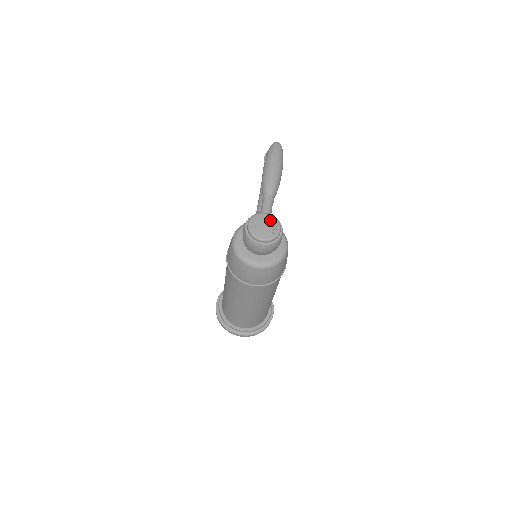
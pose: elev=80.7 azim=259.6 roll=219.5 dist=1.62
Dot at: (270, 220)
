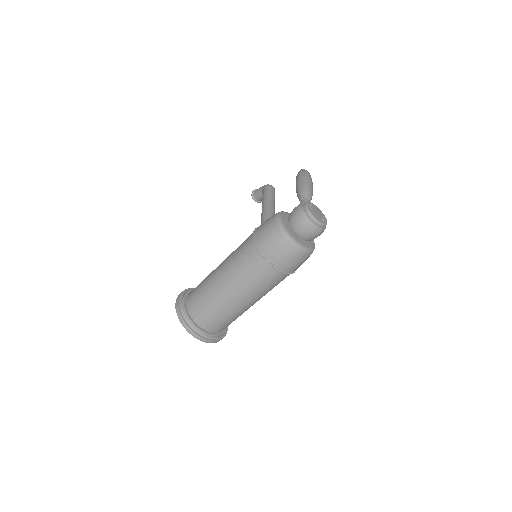
Dot at: (320, 211)
